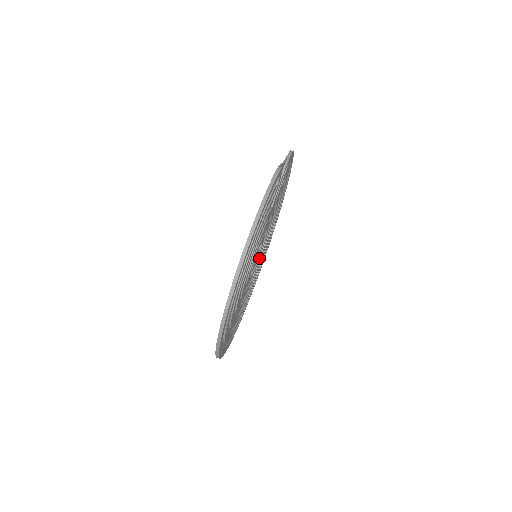
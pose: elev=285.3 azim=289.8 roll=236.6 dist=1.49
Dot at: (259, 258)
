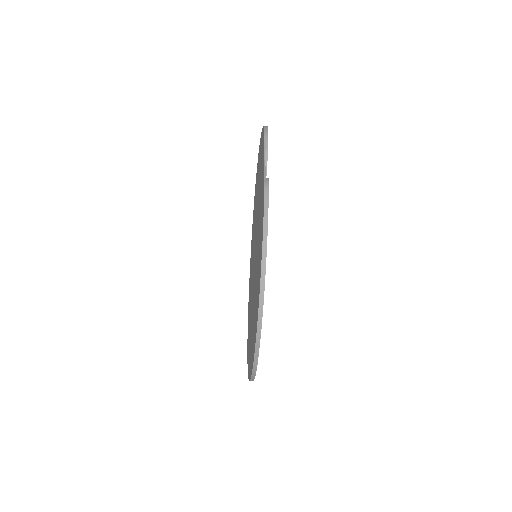
Dot at: occluded
